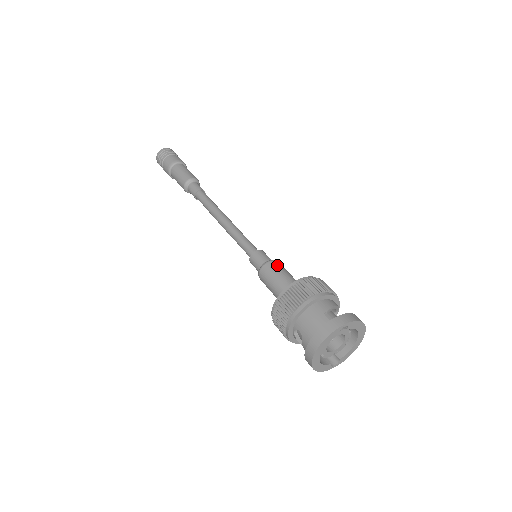
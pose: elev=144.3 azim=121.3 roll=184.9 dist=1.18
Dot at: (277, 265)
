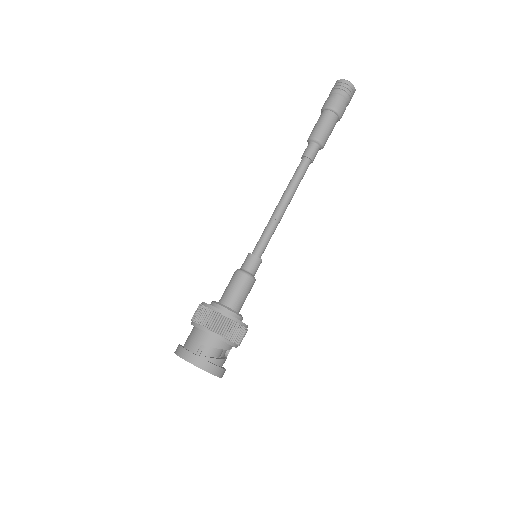
Dot at: (244, 281)
